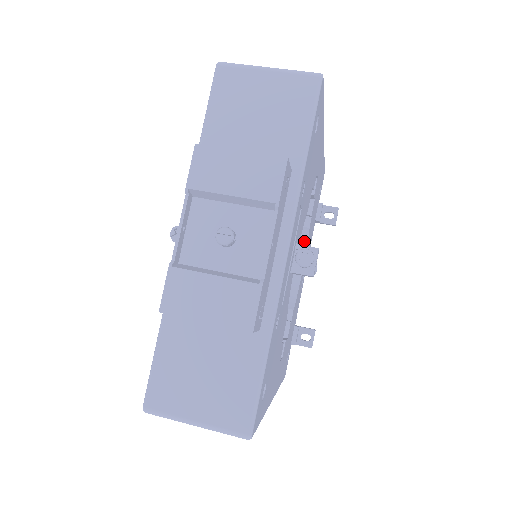
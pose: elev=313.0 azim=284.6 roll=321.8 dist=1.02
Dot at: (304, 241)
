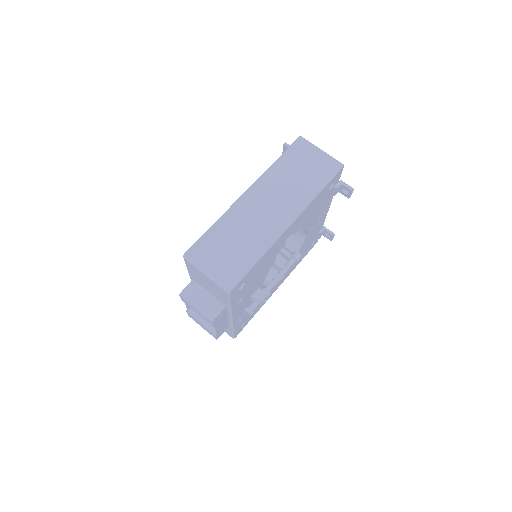
Dot at: occluded
